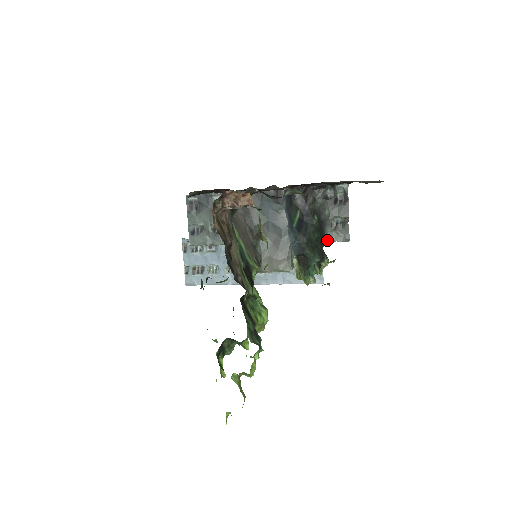
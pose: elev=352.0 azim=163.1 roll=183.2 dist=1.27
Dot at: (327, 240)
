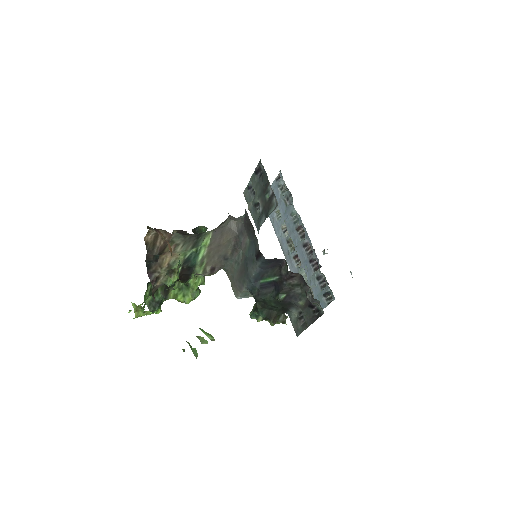
Dot at: (289, 314)
